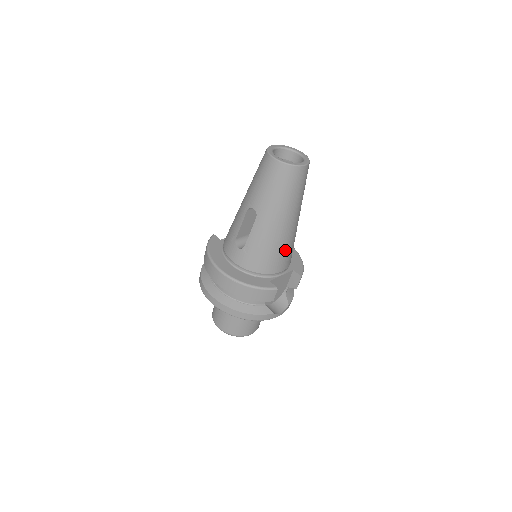
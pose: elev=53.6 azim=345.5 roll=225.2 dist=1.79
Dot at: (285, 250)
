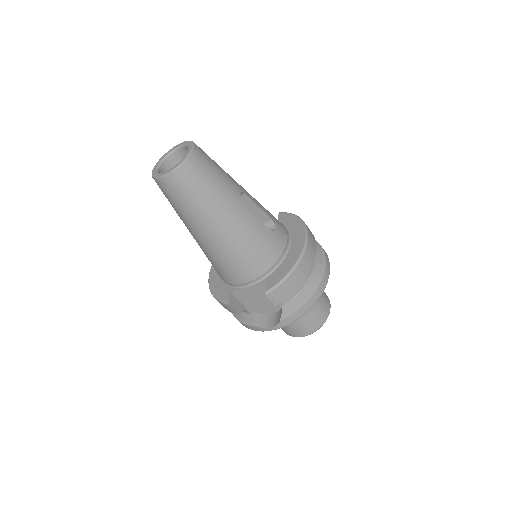
Dot at: (227, 262)
